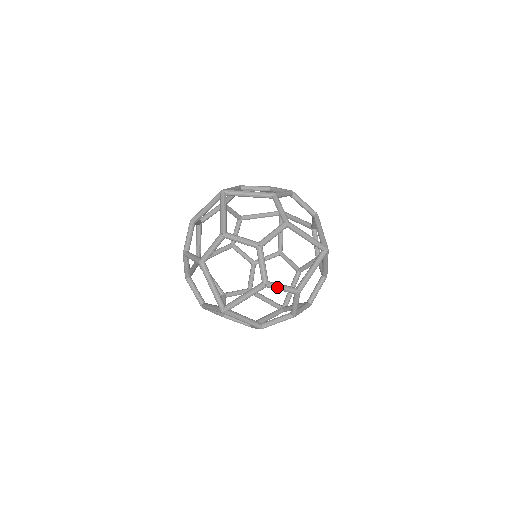
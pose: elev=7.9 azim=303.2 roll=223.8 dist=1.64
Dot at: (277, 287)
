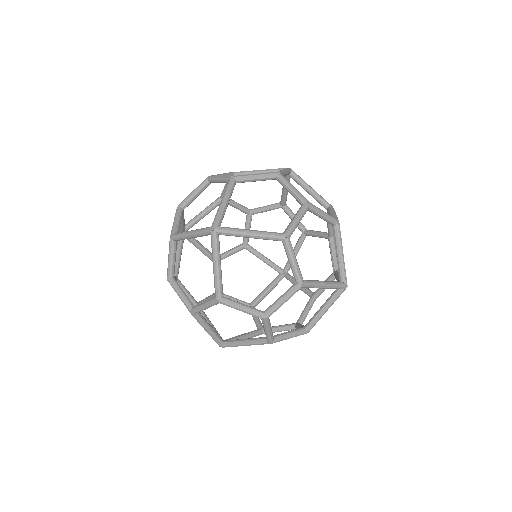
Dot at: occluded
